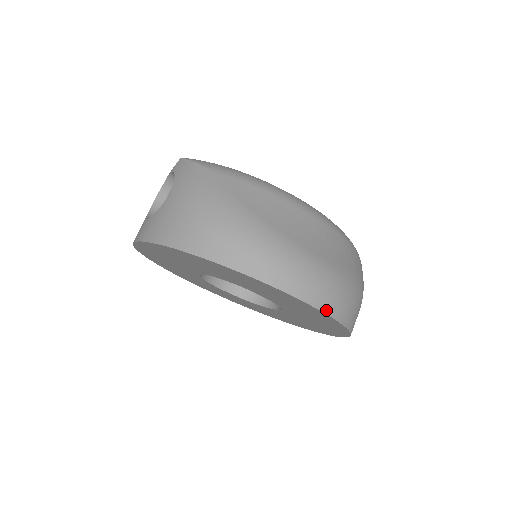
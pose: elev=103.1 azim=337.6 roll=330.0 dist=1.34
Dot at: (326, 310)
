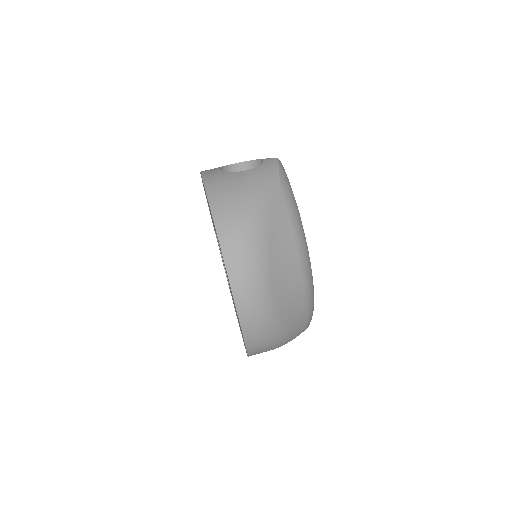
Dot at: (244, 327)
